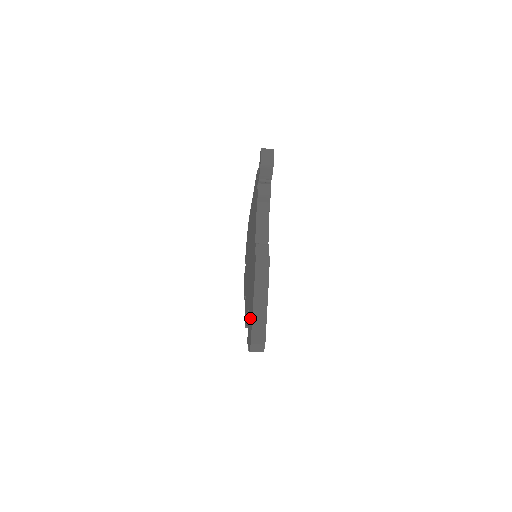
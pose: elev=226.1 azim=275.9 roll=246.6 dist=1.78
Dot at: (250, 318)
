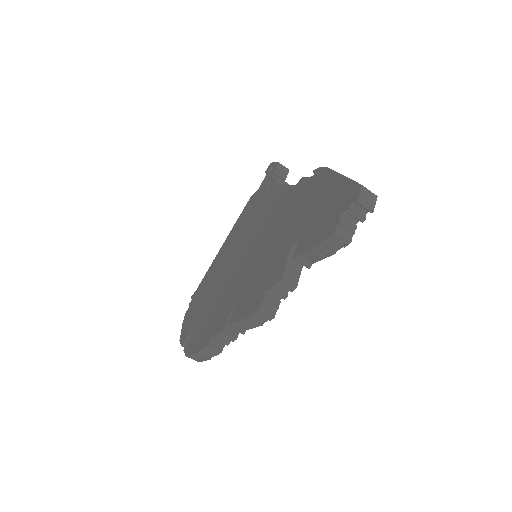
Dot at: (327, 205)
